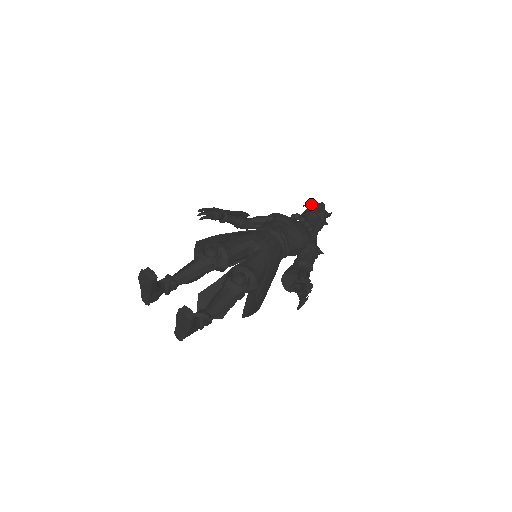
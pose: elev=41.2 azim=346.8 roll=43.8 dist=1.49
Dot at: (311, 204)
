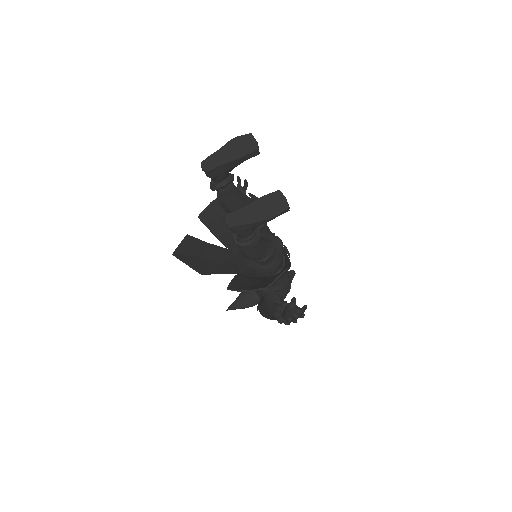
Dot at: occluded
